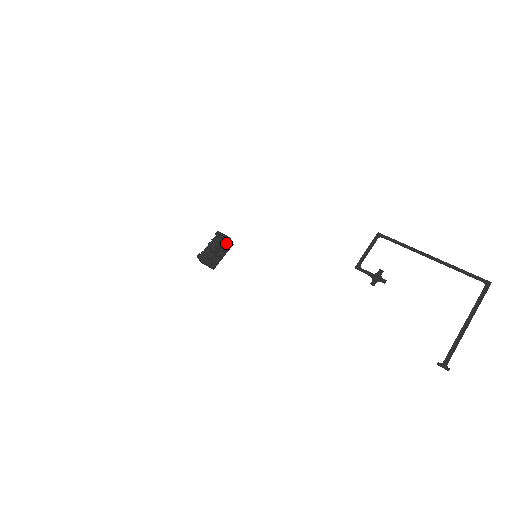
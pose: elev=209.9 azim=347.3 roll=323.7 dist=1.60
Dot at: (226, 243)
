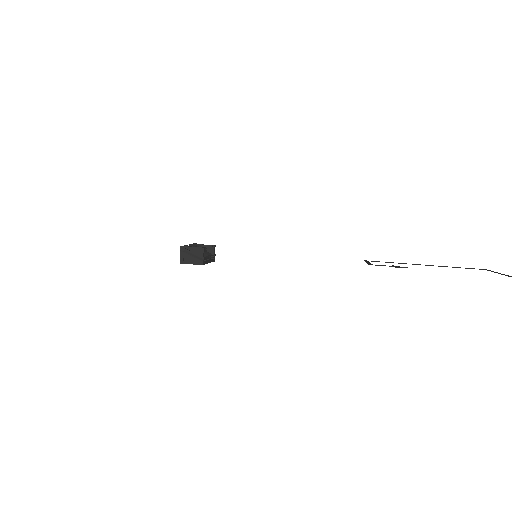
Dot at: occluded
